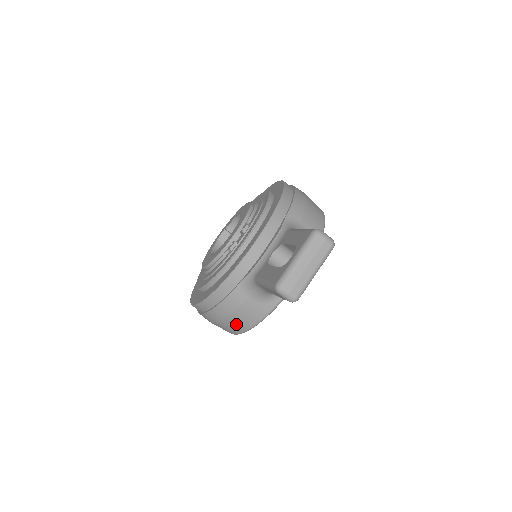
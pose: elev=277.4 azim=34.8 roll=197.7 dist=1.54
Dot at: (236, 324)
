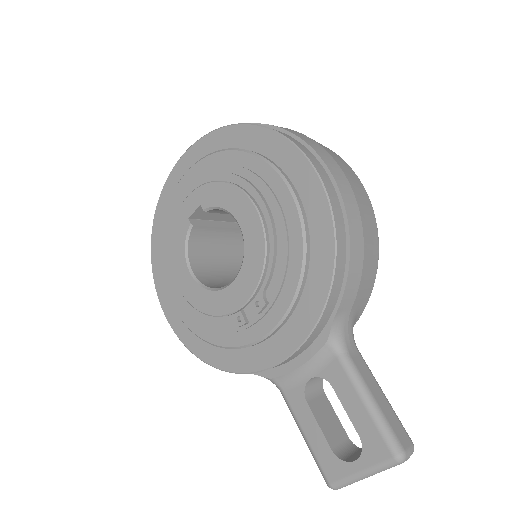
Dot at: occluded
